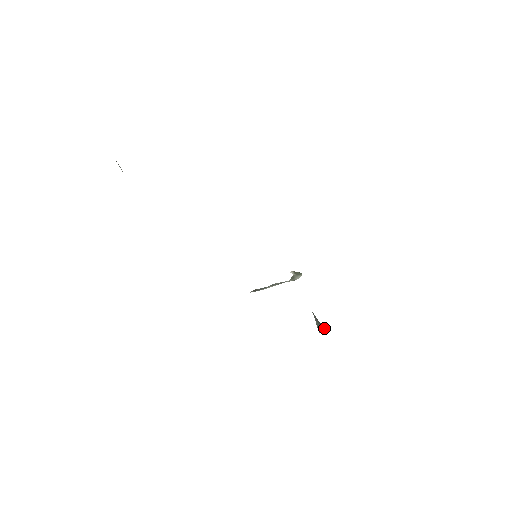
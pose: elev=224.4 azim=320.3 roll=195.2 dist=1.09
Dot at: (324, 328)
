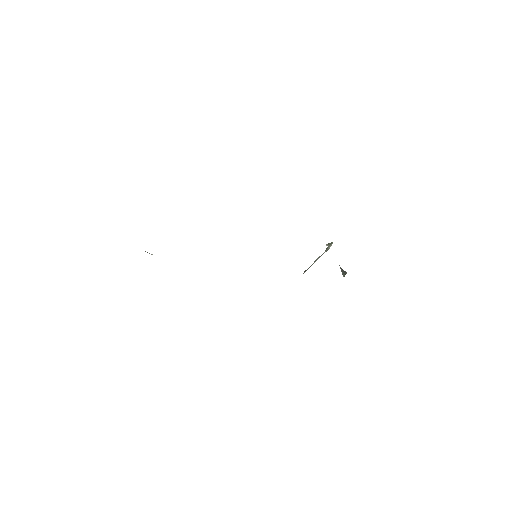
Dot at: occluded
